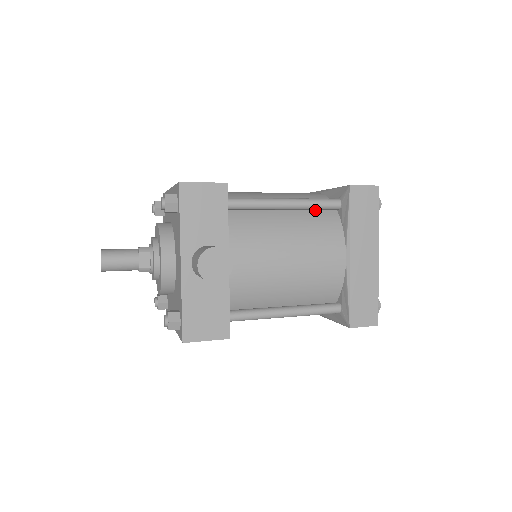
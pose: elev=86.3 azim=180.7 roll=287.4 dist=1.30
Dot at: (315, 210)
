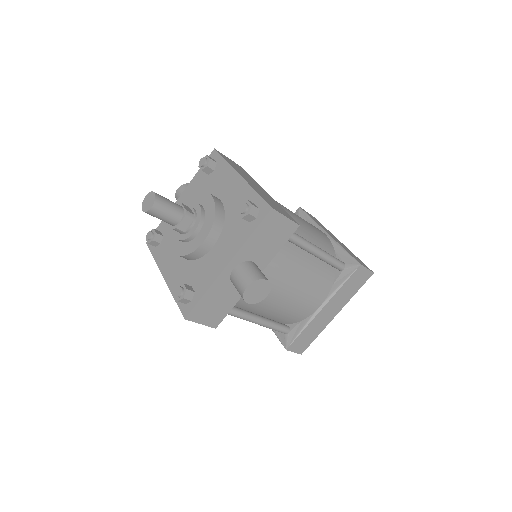
Dot at: (325, 262)
